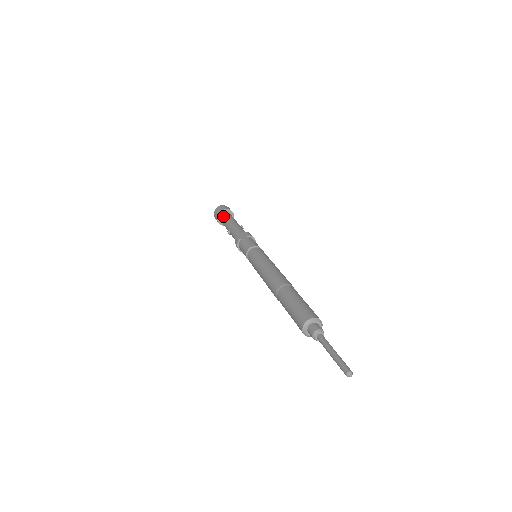
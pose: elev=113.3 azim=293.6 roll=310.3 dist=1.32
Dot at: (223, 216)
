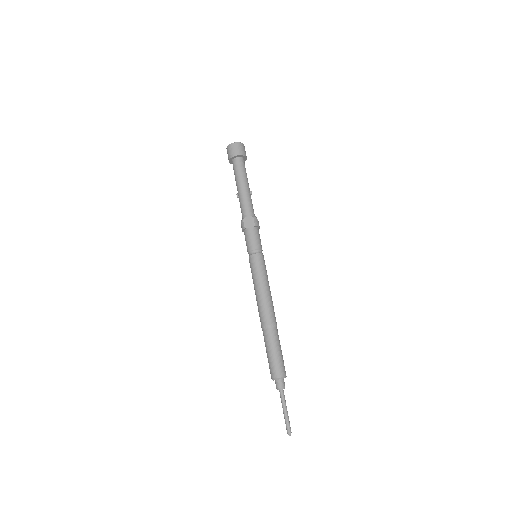
Dot at: (235, 165)
